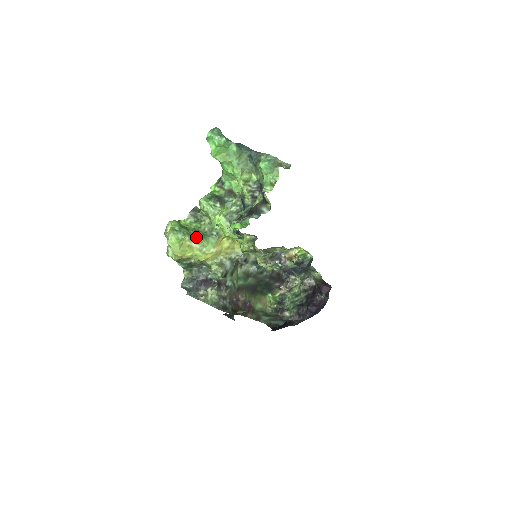
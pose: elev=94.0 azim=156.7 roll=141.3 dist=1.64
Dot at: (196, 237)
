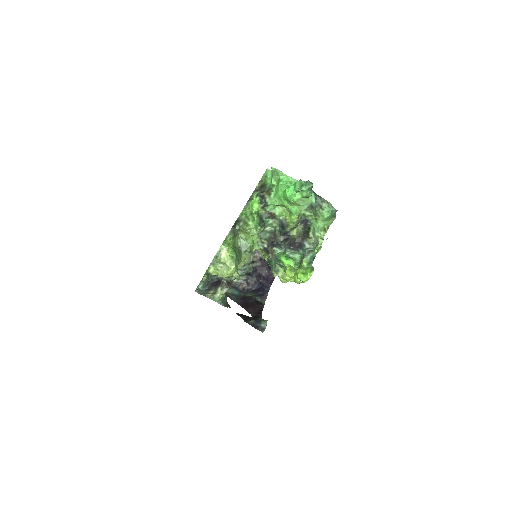
Dot at: (240, 258)
